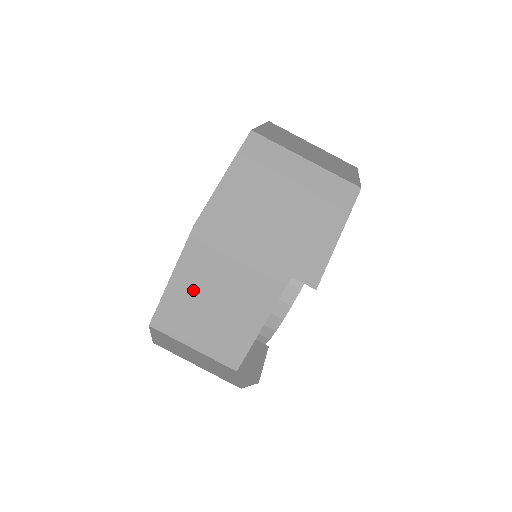
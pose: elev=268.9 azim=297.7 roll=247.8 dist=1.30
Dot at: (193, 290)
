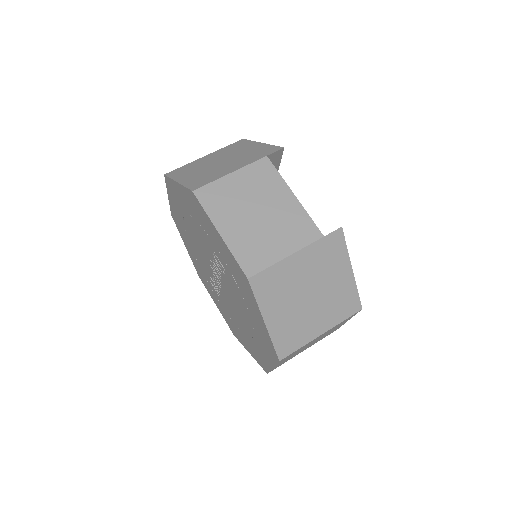
Dot at: (238, 223)
